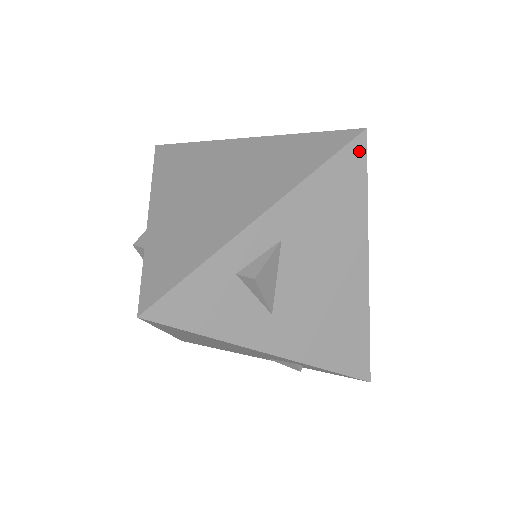
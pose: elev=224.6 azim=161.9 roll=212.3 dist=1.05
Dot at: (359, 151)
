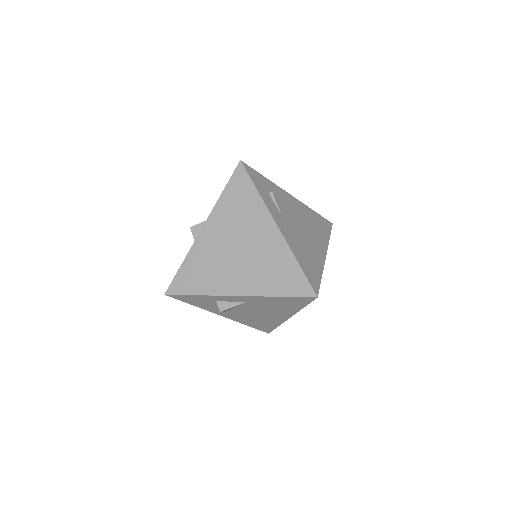
Dot at: (308, 300)
